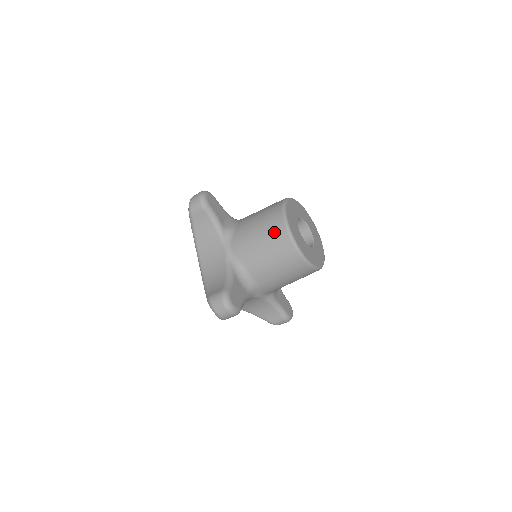
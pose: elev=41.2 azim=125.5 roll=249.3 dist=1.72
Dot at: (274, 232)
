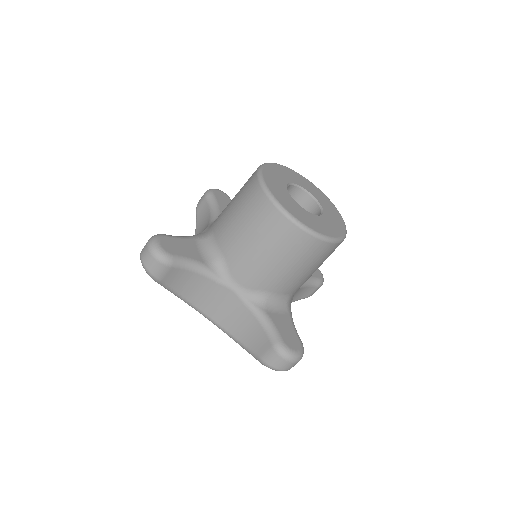
Dot at: (283, 239)
